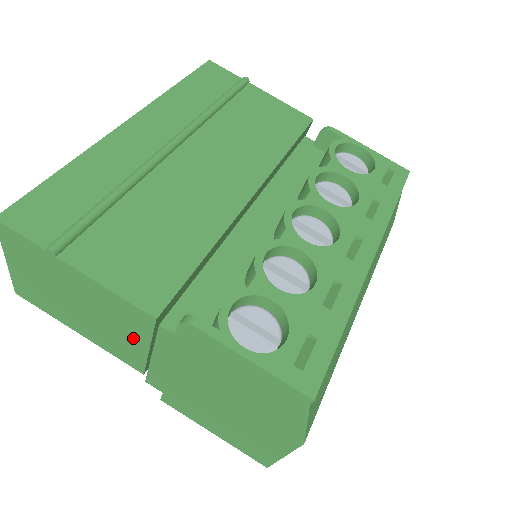
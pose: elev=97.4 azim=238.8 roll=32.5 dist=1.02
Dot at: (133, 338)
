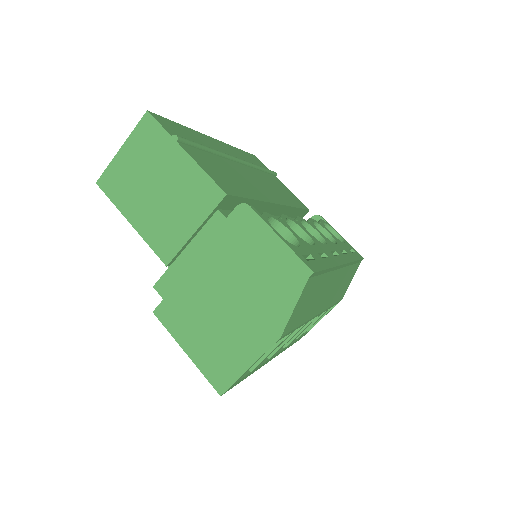
Dot at: (188, 219)
